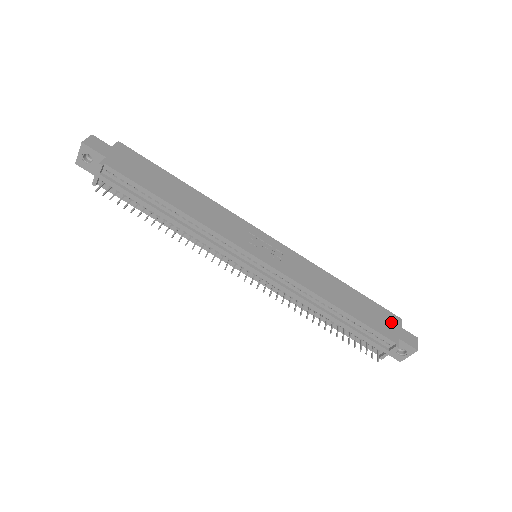
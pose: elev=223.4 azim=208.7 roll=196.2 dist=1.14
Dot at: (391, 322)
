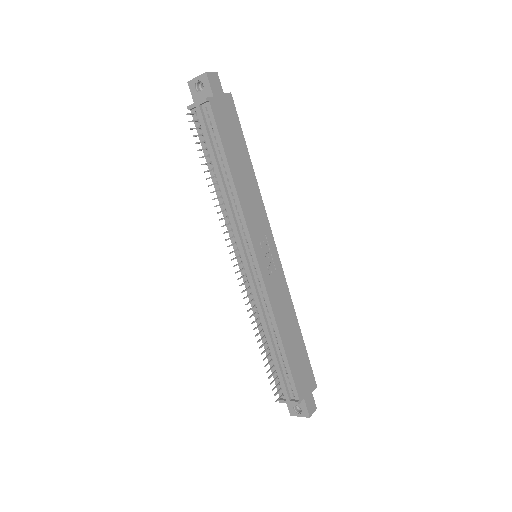
Dot at: (308, 382)
